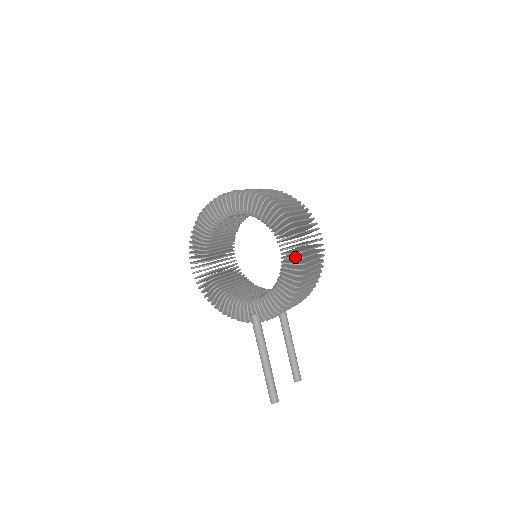
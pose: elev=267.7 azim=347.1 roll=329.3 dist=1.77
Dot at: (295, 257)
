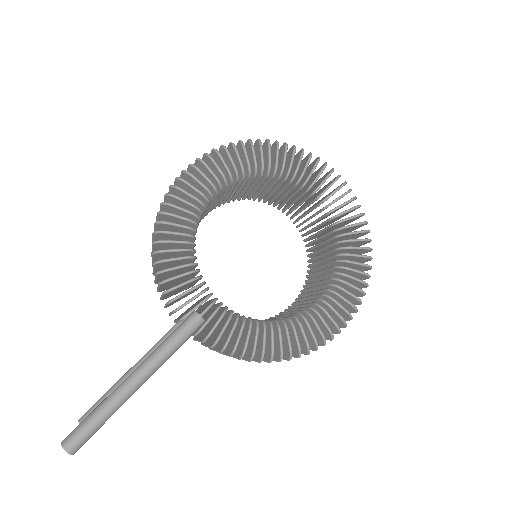
Dot at: (329, 328)
